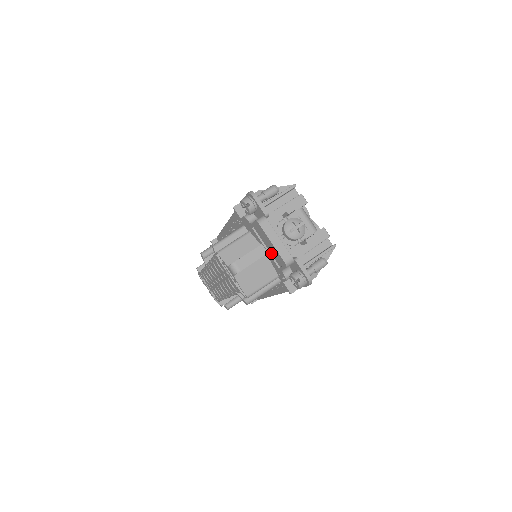
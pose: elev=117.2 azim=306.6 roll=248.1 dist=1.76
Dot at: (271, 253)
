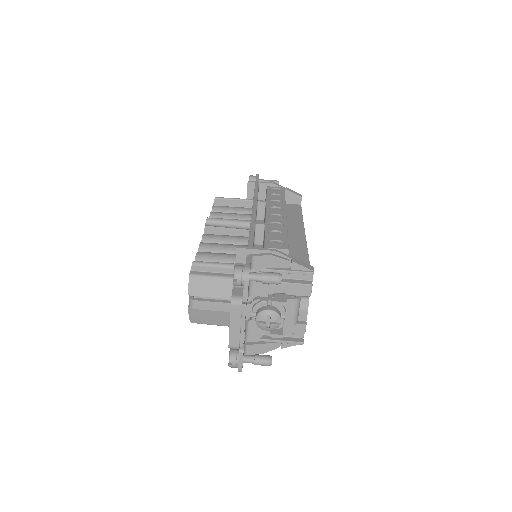
Dot at: occluded
